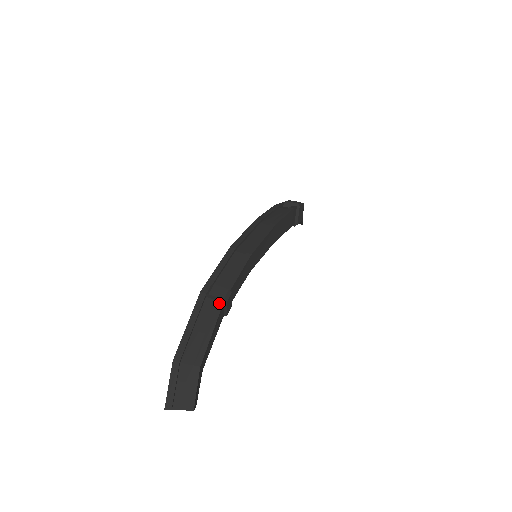
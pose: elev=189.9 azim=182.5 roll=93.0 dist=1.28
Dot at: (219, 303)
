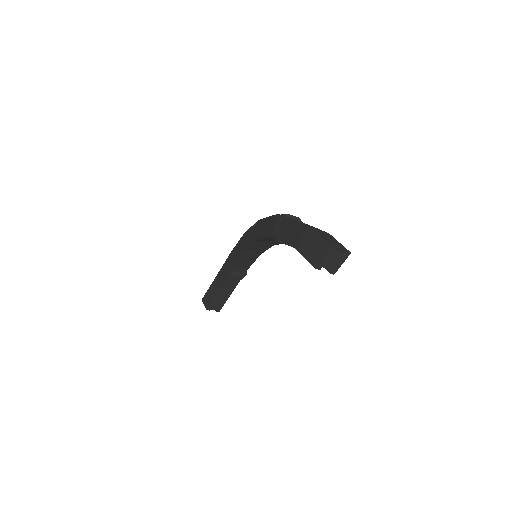
Dot at: (297, 220)
